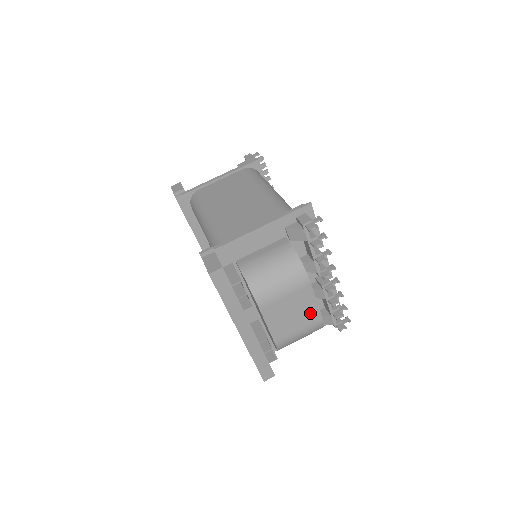
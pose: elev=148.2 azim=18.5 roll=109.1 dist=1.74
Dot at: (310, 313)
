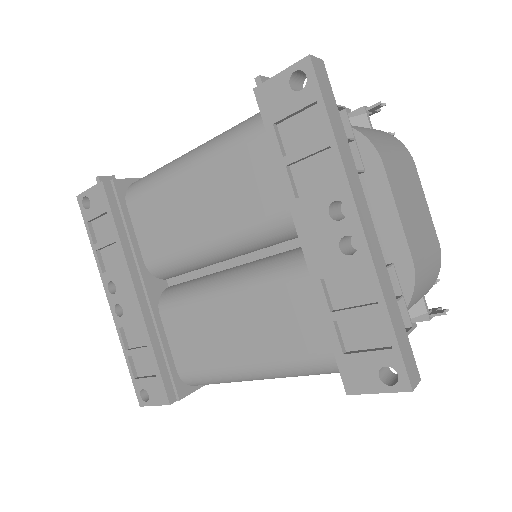
Dot at: (427, 221)
